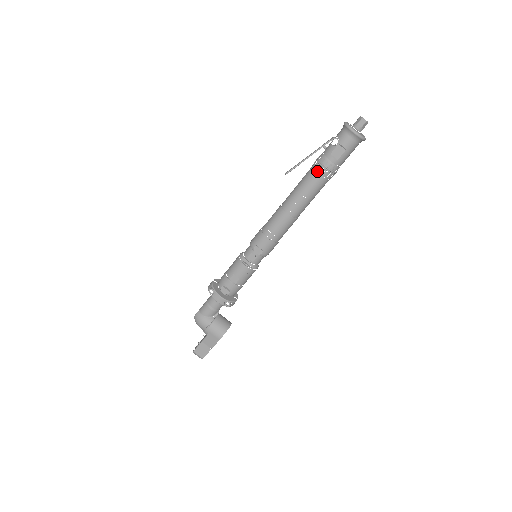
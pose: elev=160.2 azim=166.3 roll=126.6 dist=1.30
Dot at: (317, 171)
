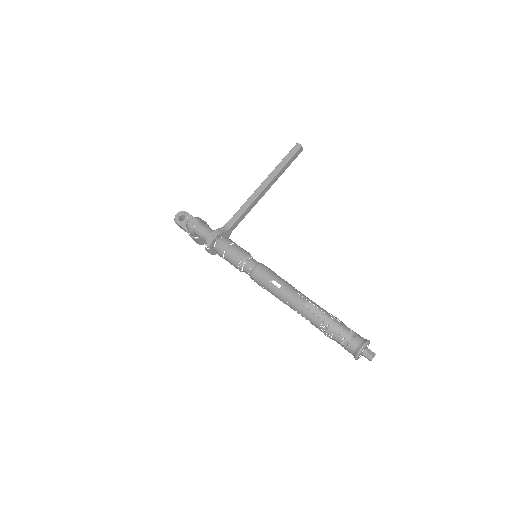
Dot at: (320, 329)
